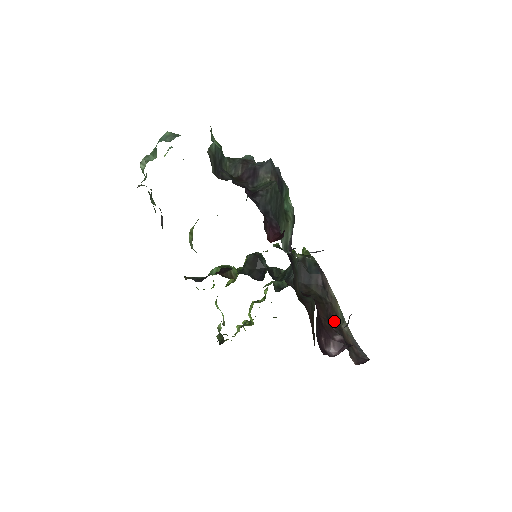
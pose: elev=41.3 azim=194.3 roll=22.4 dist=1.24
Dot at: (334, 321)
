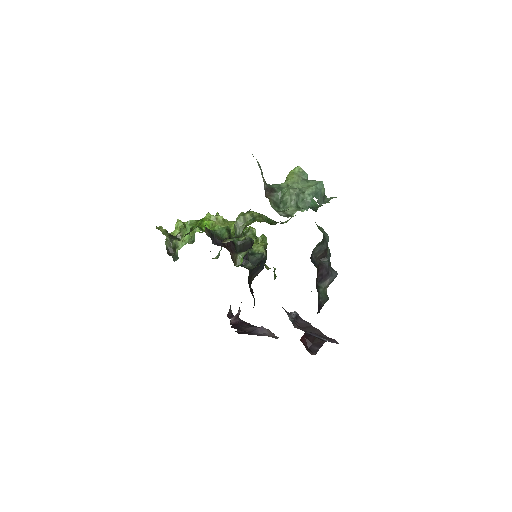
Dot at: occluded
